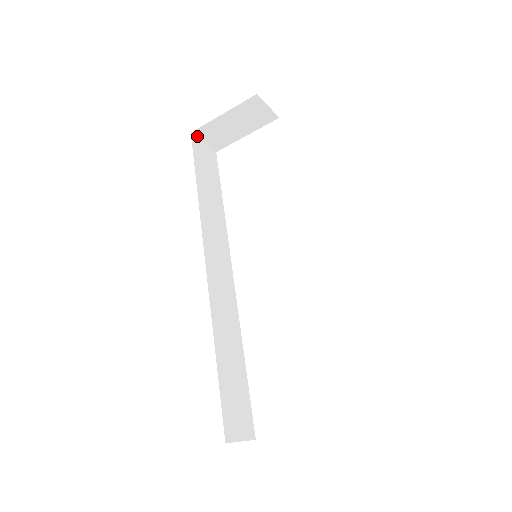
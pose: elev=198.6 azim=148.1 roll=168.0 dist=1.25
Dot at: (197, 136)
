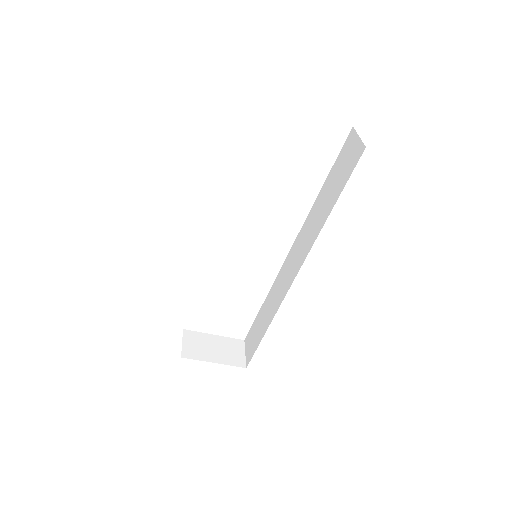
Dot at: occluded
